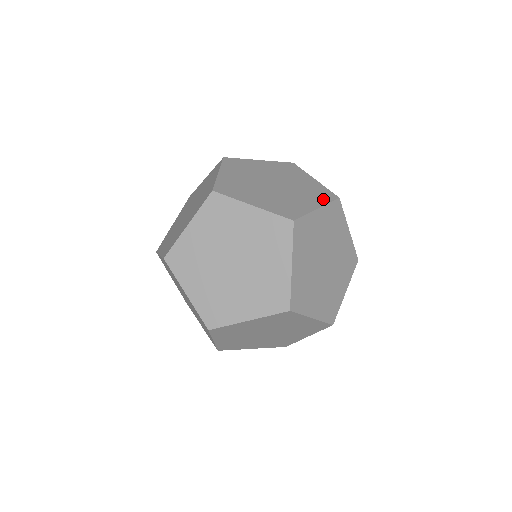
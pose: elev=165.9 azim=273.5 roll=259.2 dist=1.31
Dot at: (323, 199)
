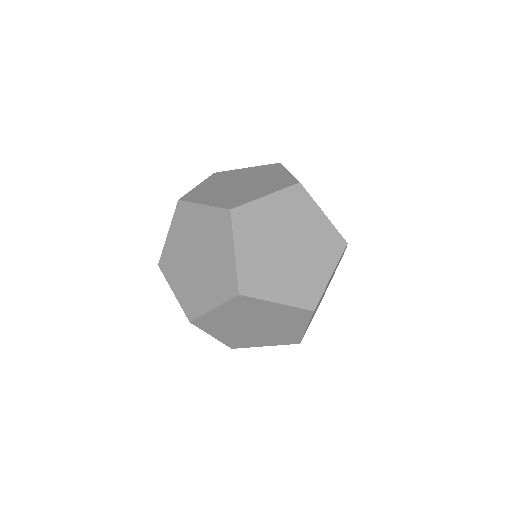
Dot at: occluded
